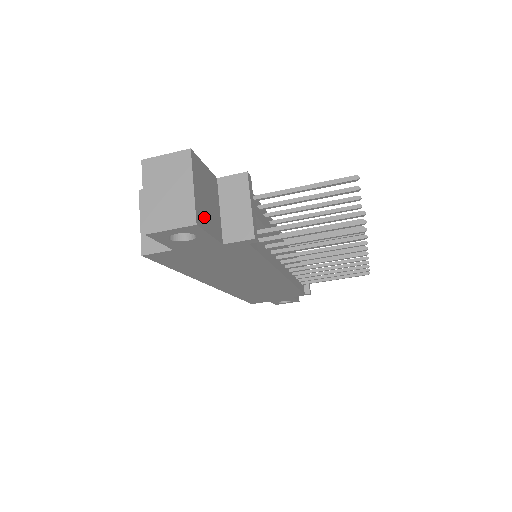
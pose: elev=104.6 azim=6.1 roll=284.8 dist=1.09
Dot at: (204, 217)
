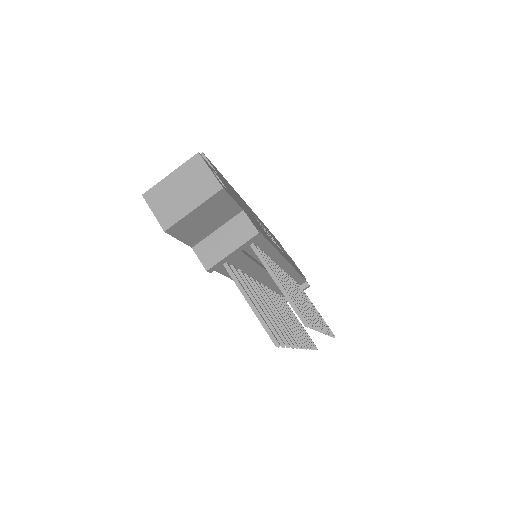
Dot at: (184, 229)
